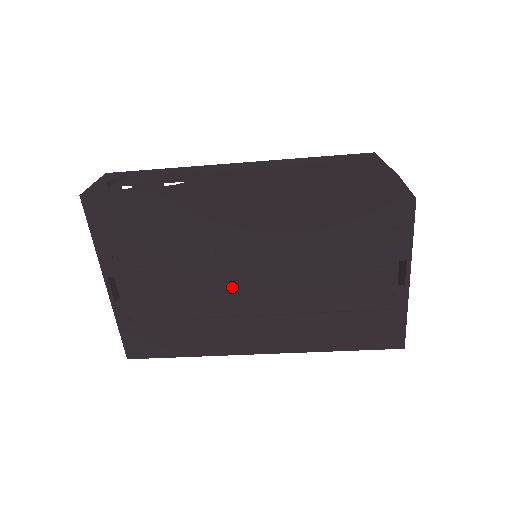
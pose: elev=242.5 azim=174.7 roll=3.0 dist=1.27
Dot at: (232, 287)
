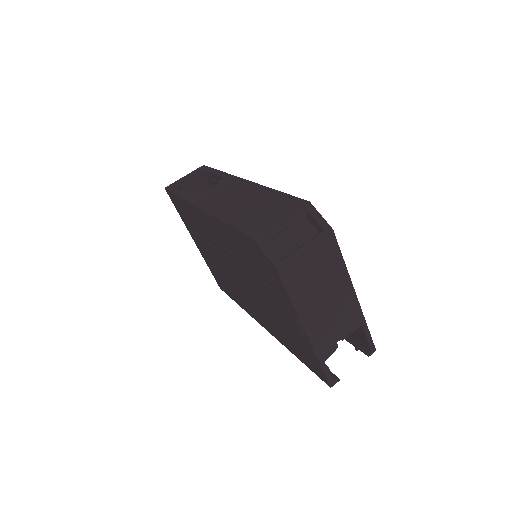
Dot at: (232, 274)
